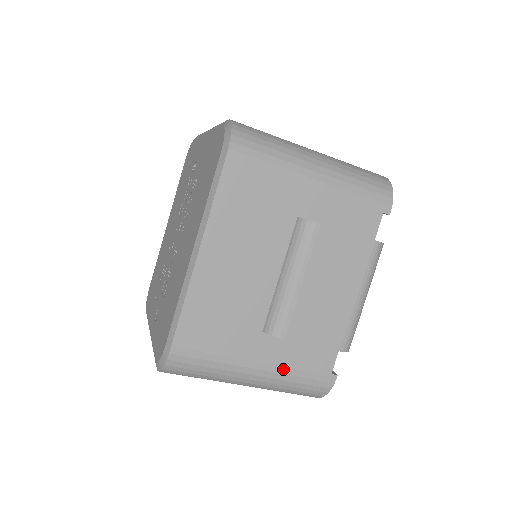
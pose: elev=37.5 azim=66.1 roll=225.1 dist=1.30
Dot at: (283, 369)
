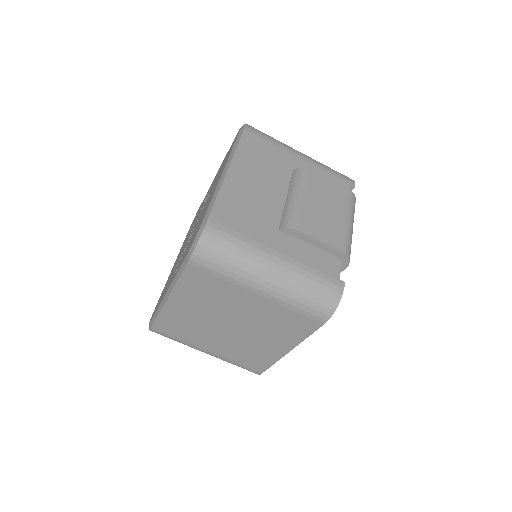
Dot at: (299, 263)
